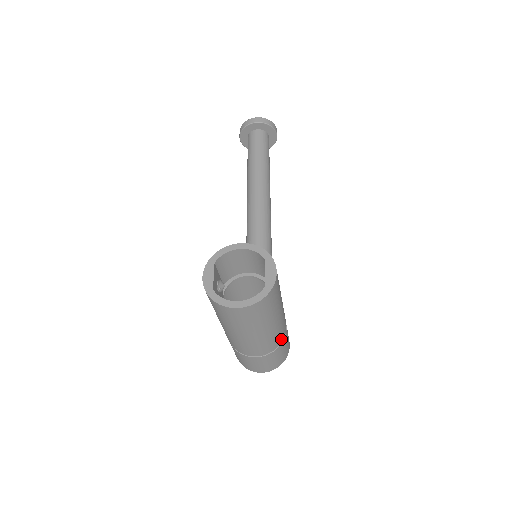
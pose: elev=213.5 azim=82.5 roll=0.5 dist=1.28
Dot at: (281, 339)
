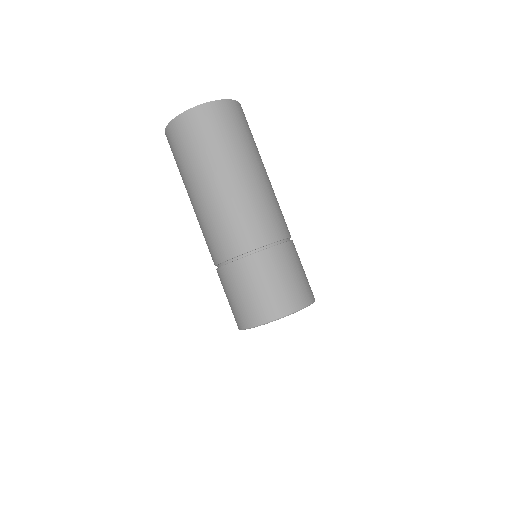
Dot at: (282, 230)
